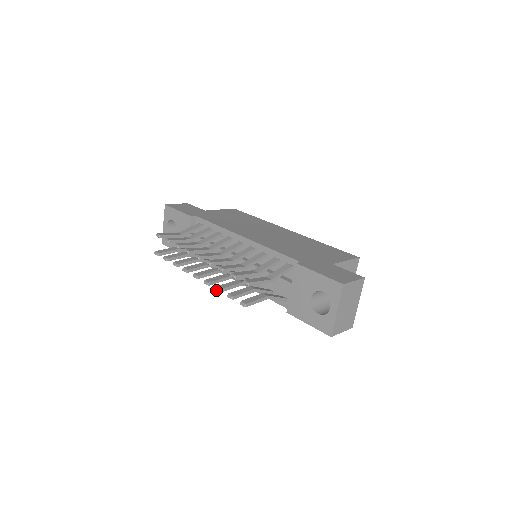
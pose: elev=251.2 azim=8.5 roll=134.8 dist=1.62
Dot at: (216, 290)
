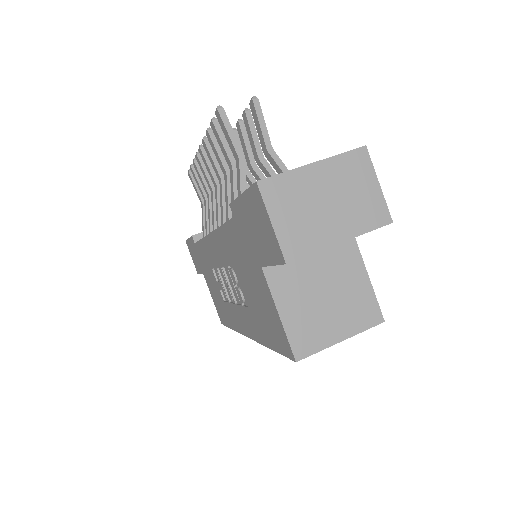
Dot at: (207, 129)
